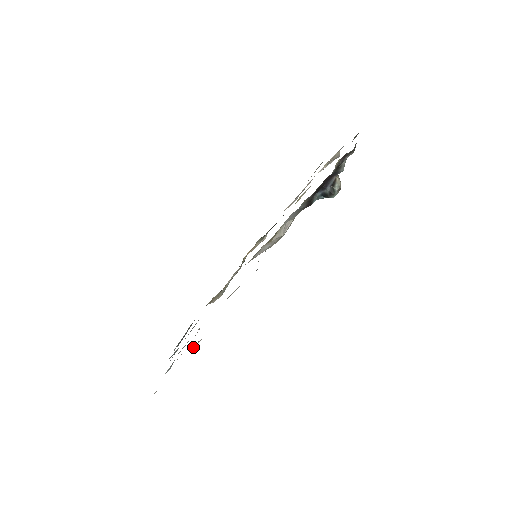
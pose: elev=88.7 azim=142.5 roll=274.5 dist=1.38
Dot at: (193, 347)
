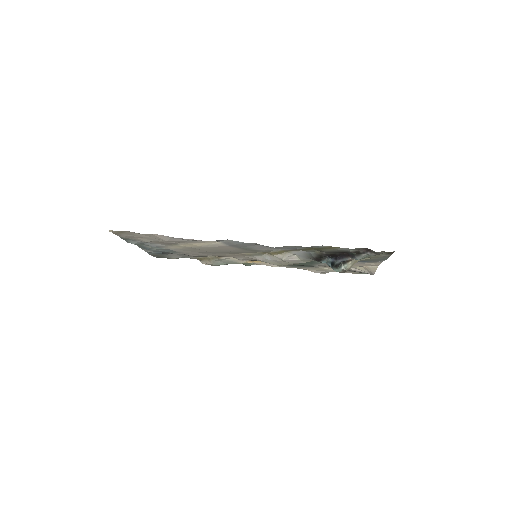
Dot at: (159, 237)
